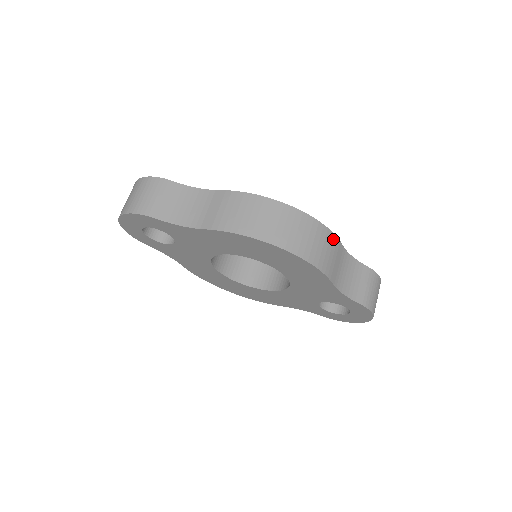
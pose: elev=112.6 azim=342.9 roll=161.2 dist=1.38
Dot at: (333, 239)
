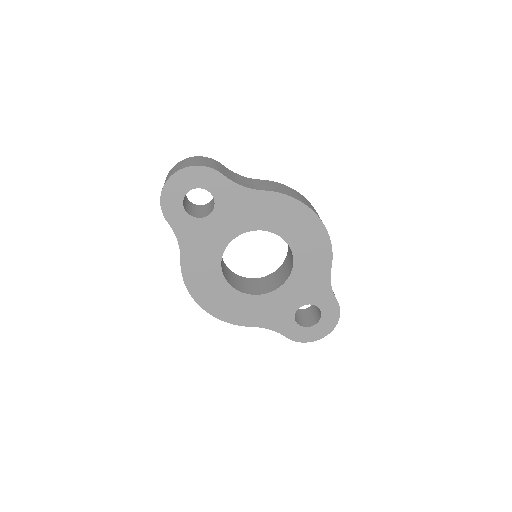
Dot at: occluded
